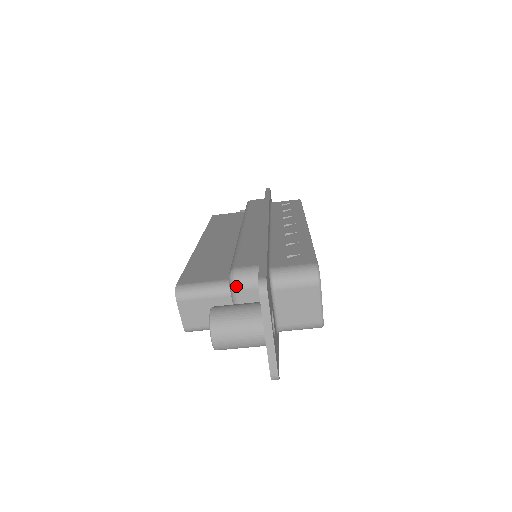
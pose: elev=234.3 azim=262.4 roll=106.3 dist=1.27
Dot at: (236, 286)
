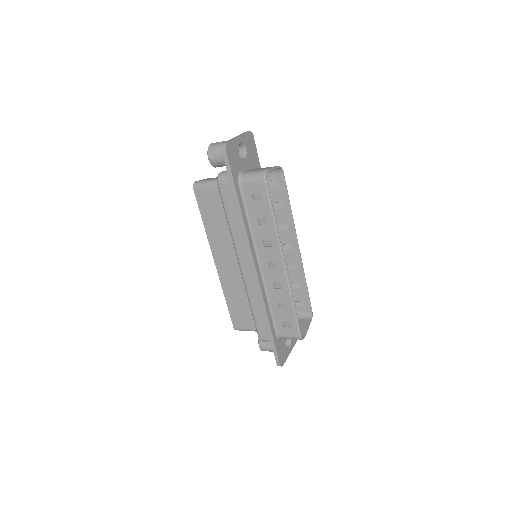
Dot at: occluded
